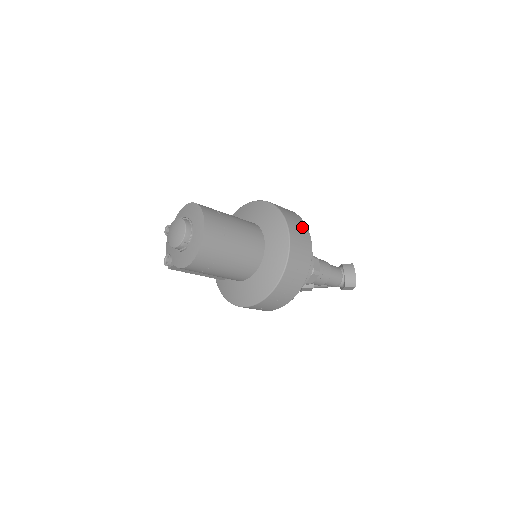
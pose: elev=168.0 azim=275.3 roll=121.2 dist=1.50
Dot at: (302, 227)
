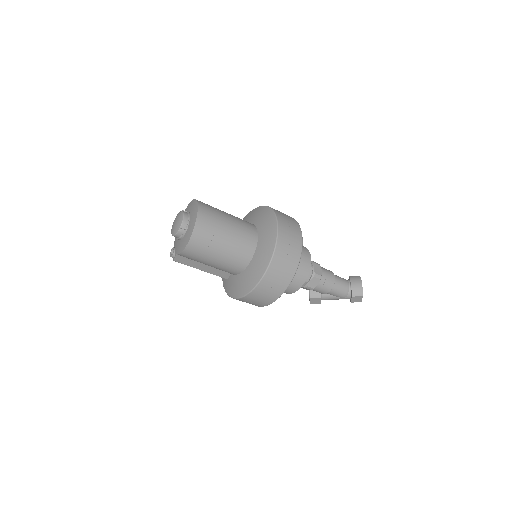
Dot at: (293, 223)
